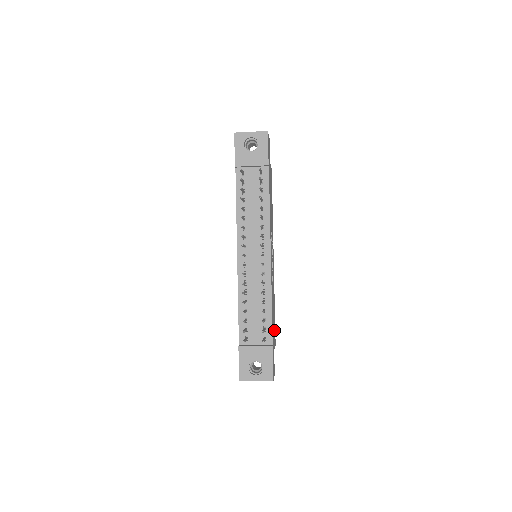
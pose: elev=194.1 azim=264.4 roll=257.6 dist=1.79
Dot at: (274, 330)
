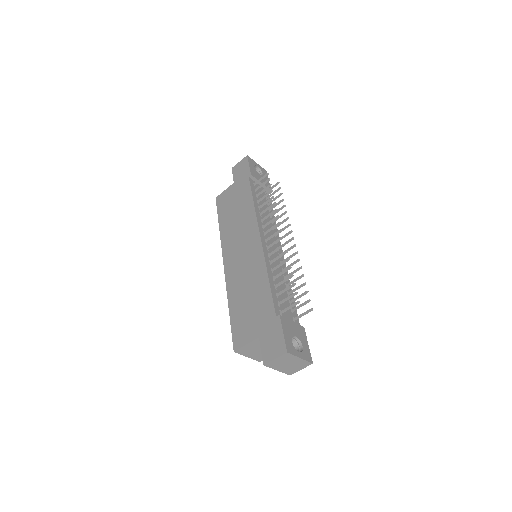
Dot at: occluded
